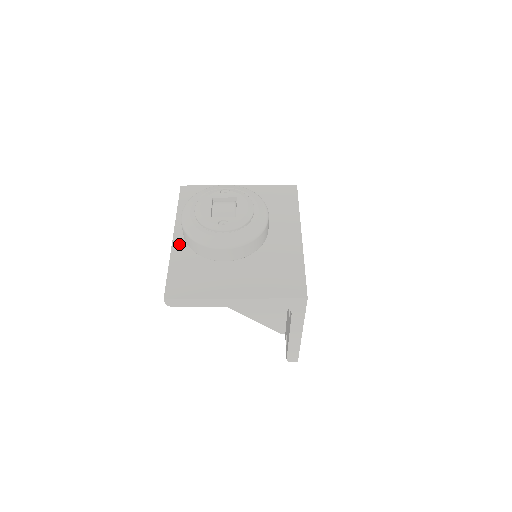
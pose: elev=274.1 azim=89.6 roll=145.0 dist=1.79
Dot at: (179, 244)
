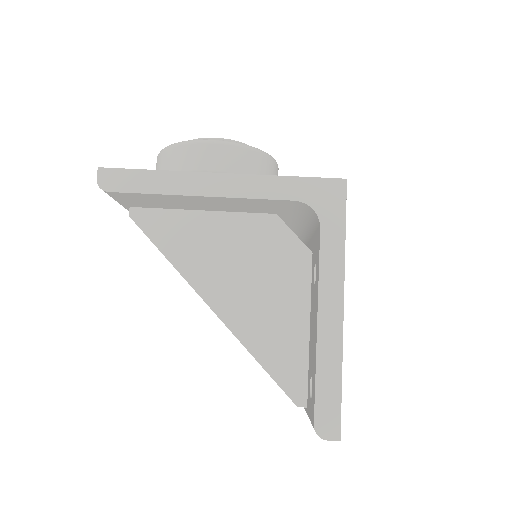
Dot at: occluded
